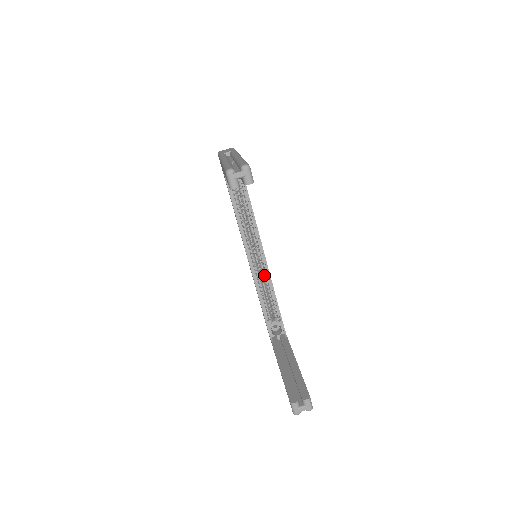
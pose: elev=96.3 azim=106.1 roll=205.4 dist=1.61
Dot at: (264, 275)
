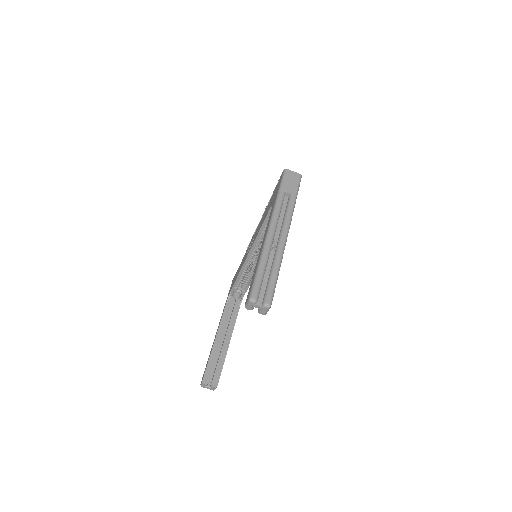
Dot at: (253, 267)
